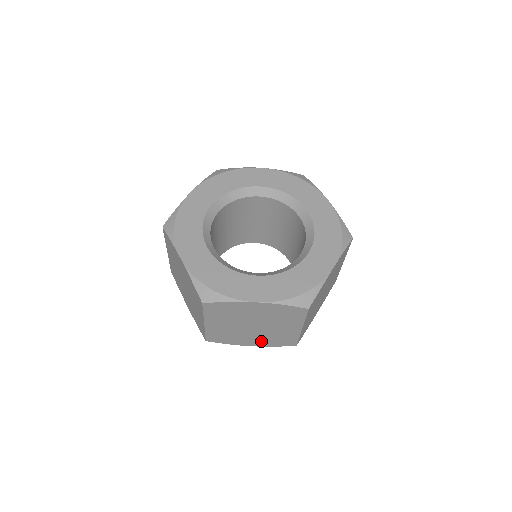
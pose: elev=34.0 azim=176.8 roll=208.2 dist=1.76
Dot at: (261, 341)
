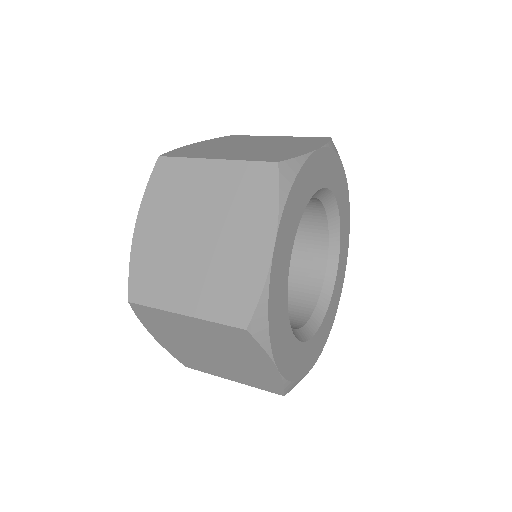
Dot at: (174, 346)
